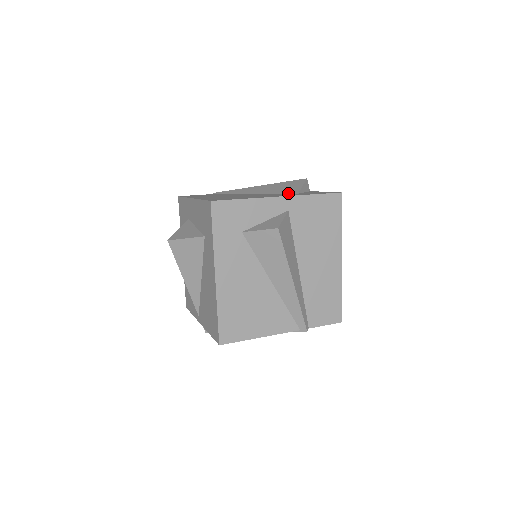
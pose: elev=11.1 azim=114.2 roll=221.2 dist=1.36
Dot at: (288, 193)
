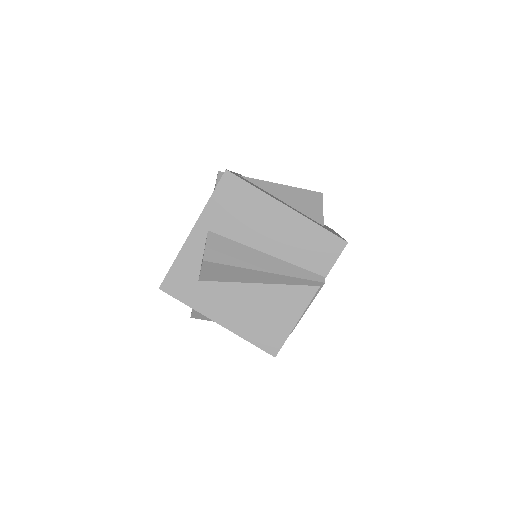
Dot at: occluded
